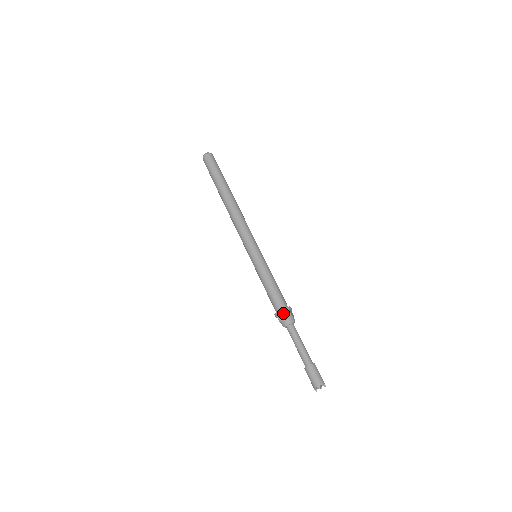
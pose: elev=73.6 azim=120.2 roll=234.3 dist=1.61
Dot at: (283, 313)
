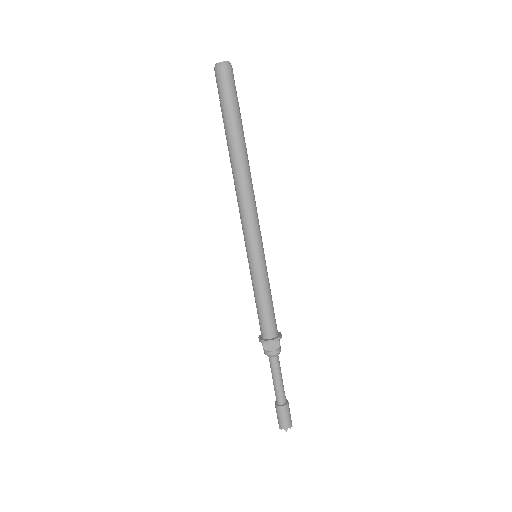
Dot at: (271, 343)
